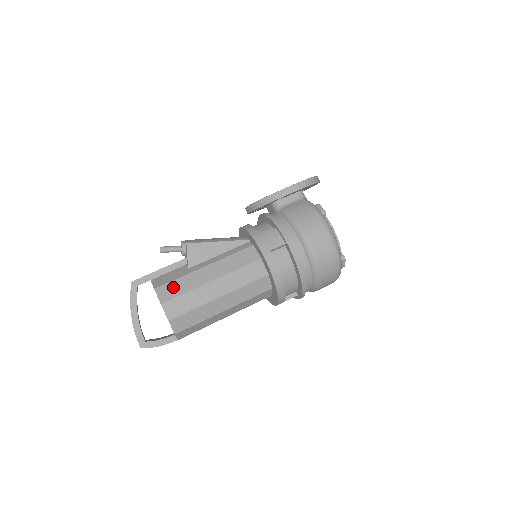
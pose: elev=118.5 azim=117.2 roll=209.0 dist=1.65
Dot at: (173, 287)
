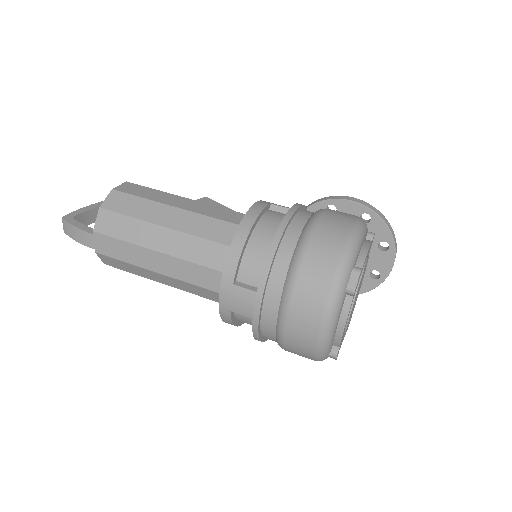
Dot at: occluded
